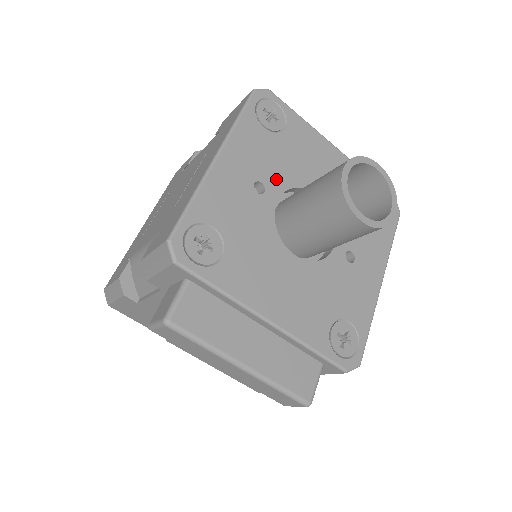
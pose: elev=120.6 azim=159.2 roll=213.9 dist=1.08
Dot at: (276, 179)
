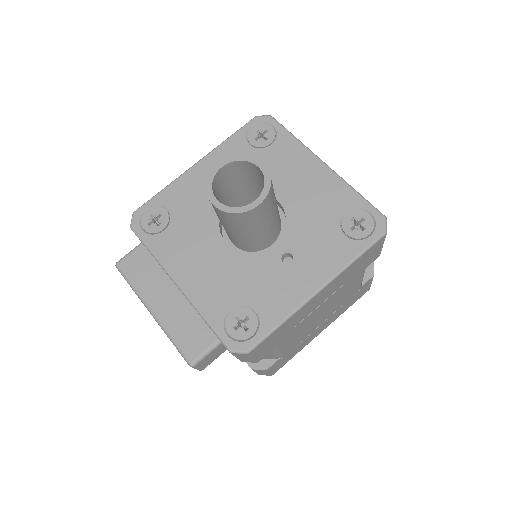
Dot at: occluded
